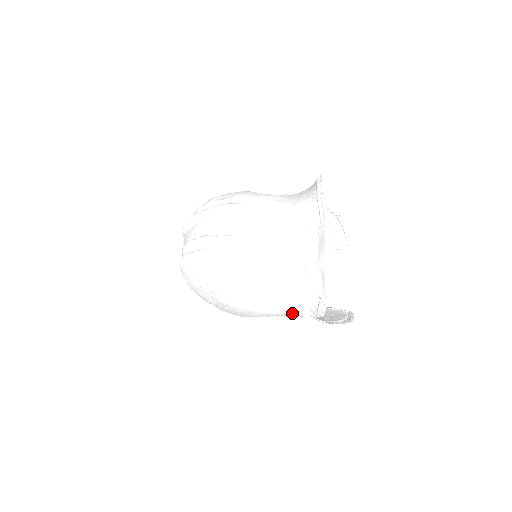
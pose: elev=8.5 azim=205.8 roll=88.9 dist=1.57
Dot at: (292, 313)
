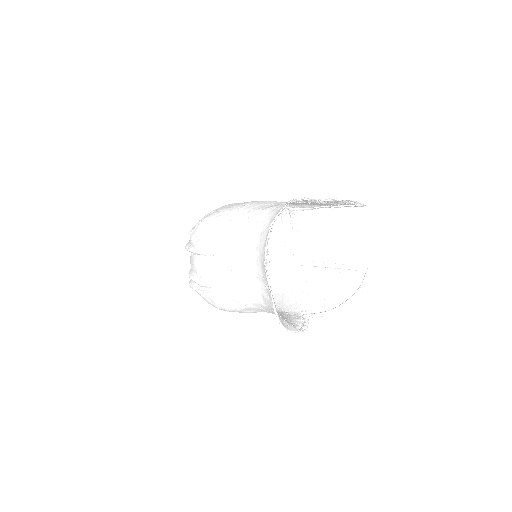
Dot at: (289, 313)
